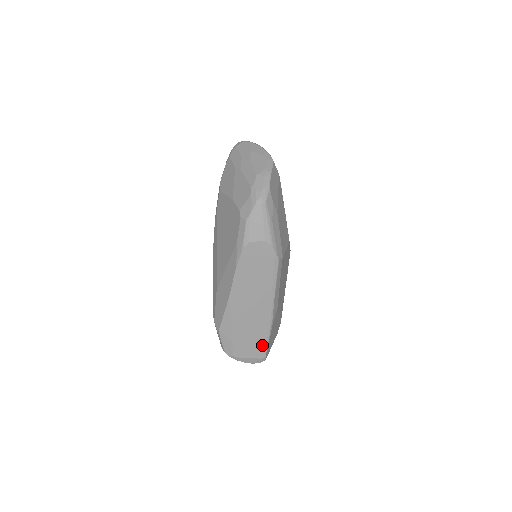
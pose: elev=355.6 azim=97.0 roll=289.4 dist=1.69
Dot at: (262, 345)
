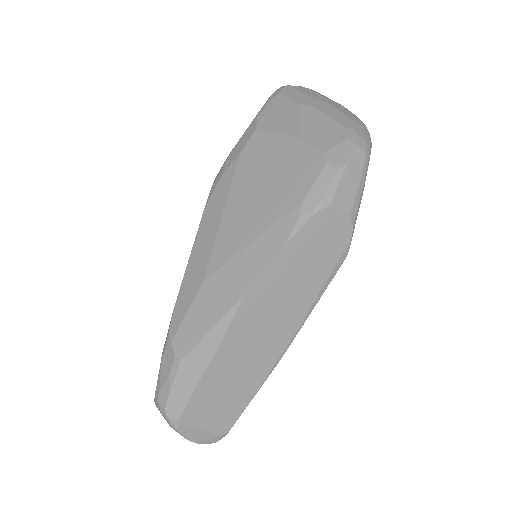
Dot at: (236, 408)
